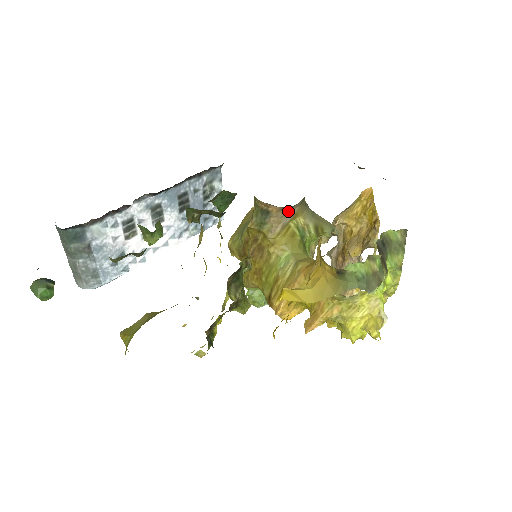
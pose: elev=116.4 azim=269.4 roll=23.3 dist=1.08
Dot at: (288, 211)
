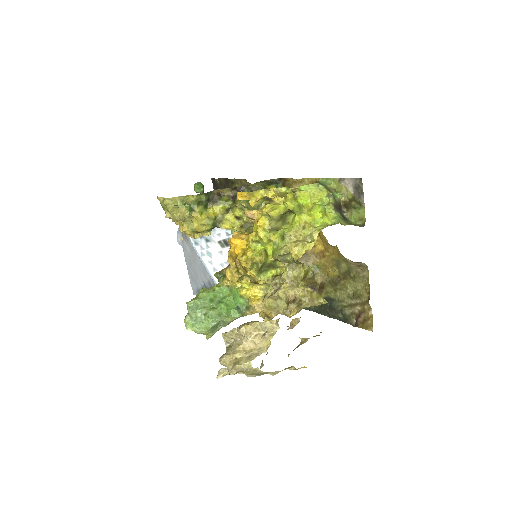
Dot at: (300, 260)
